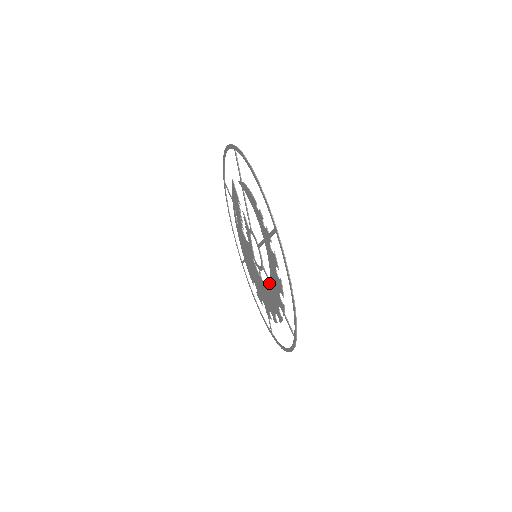
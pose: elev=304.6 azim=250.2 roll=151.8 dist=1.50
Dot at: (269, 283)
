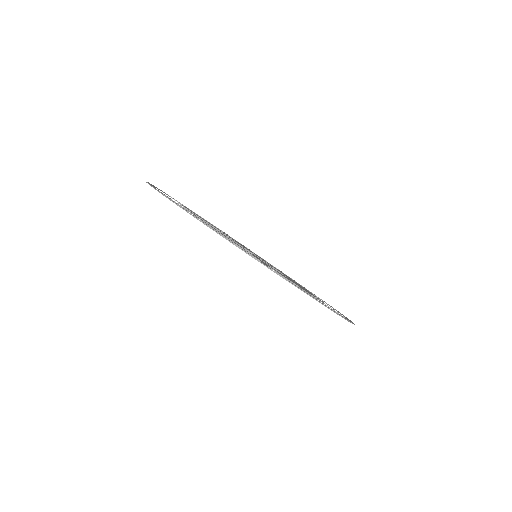
Dot at: occluded
